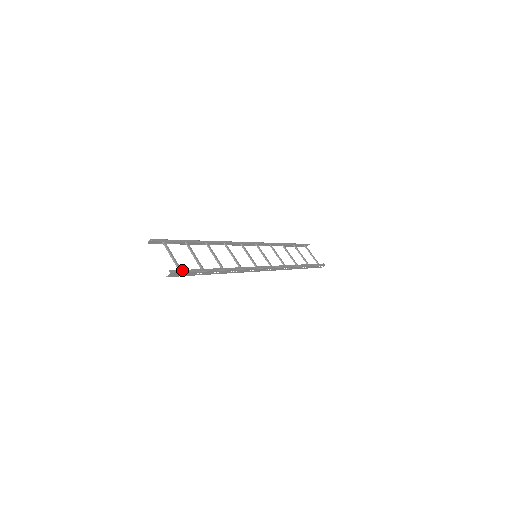
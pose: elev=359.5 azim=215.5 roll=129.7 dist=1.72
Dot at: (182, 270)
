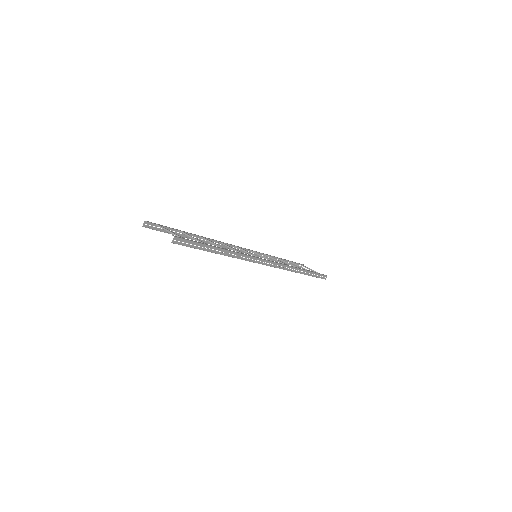
Dot at: (185, 239)
